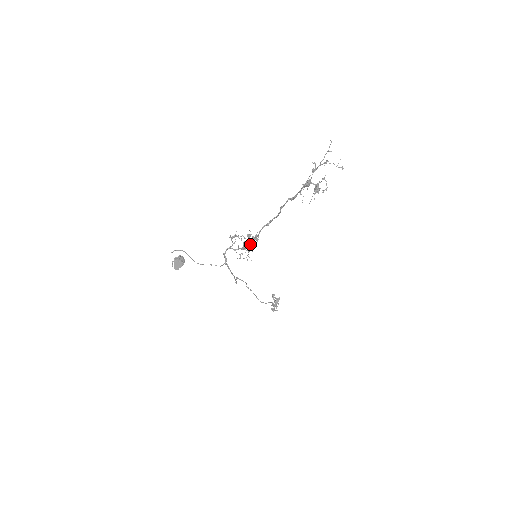
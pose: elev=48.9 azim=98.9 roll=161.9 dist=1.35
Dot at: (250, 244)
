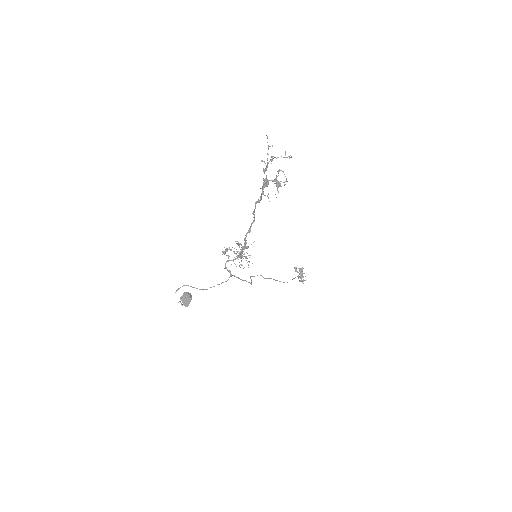
Dot at: occluded
